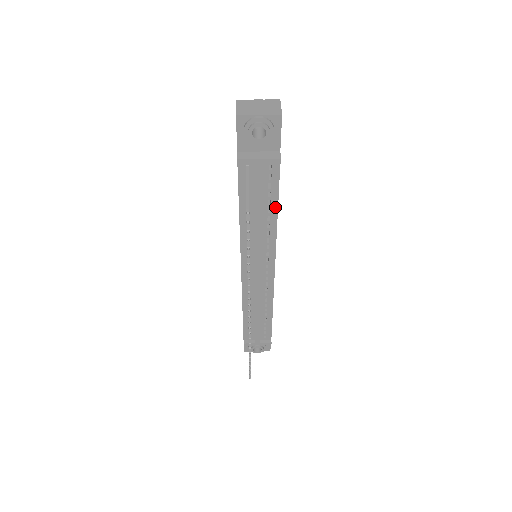
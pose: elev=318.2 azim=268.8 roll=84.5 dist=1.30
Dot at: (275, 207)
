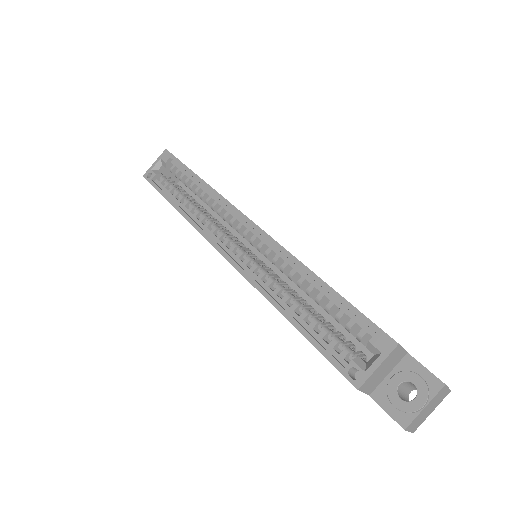
Dot at: occluded
